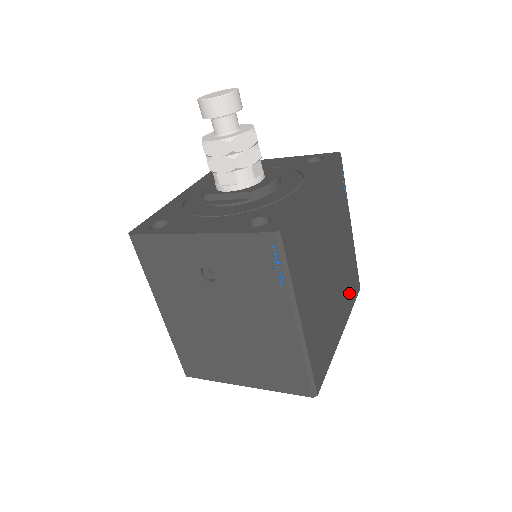
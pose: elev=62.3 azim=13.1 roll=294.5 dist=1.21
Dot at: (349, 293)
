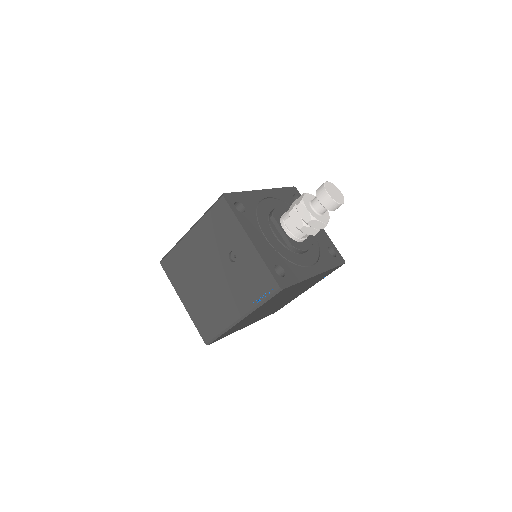
Dot at: (269, 313)
